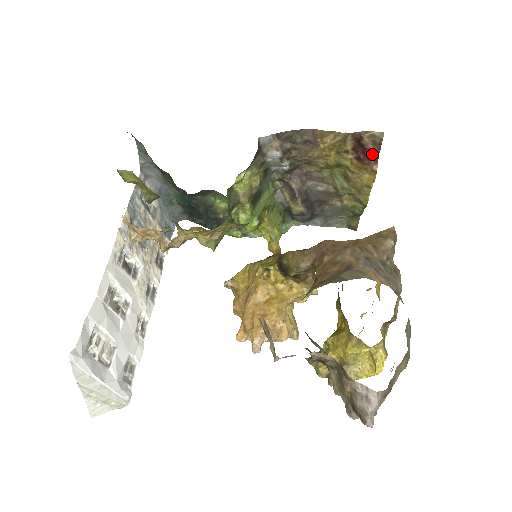
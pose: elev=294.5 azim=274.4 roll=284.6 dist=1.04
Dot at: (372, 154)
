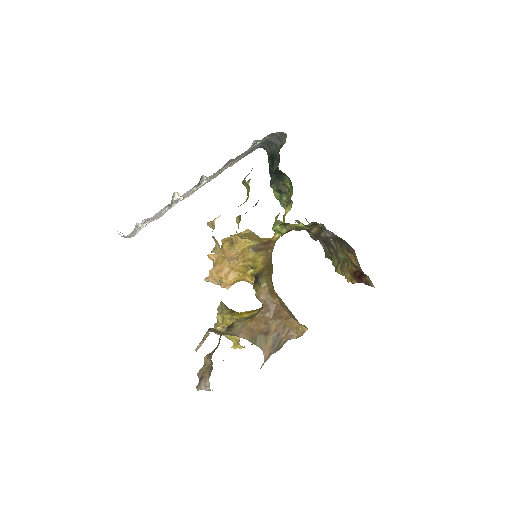
Dot at: (361, 280)
